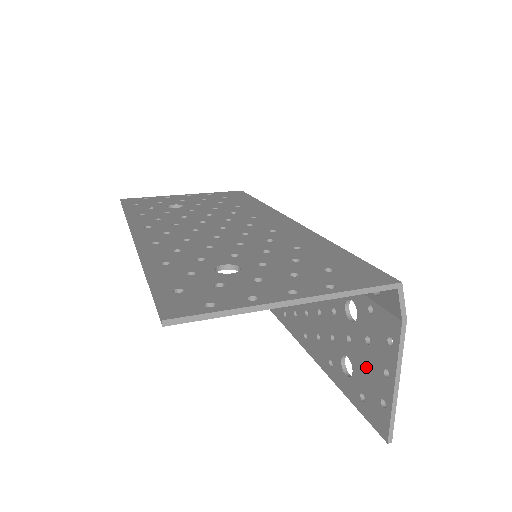
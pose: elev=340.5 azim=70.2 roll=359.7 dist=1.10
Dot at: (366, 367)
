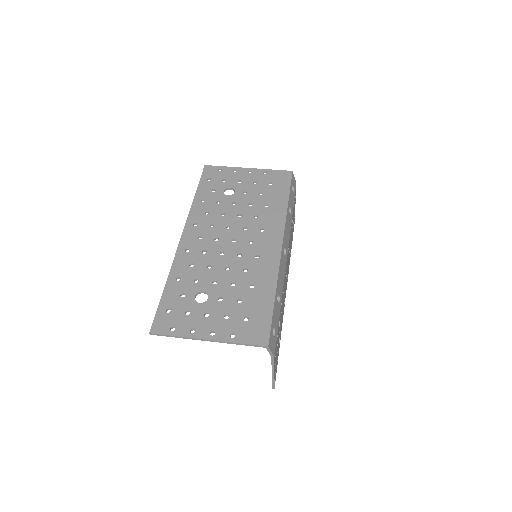
Dot at: (277, 352)
